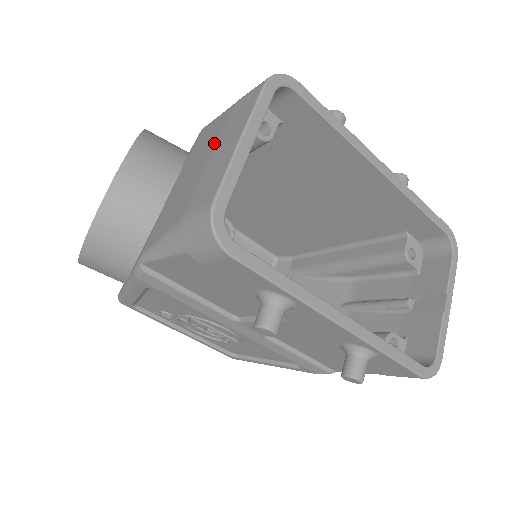
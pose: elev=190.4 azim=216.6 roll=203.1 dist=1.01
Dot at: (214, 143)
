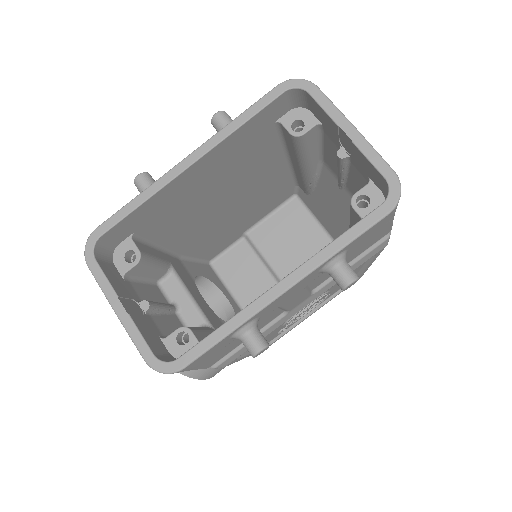
Dot at: occluded
